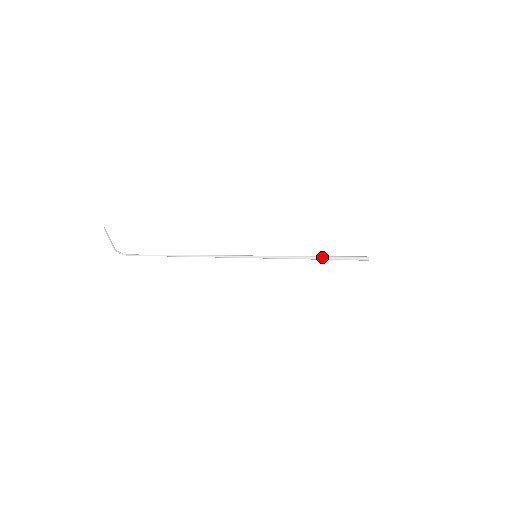
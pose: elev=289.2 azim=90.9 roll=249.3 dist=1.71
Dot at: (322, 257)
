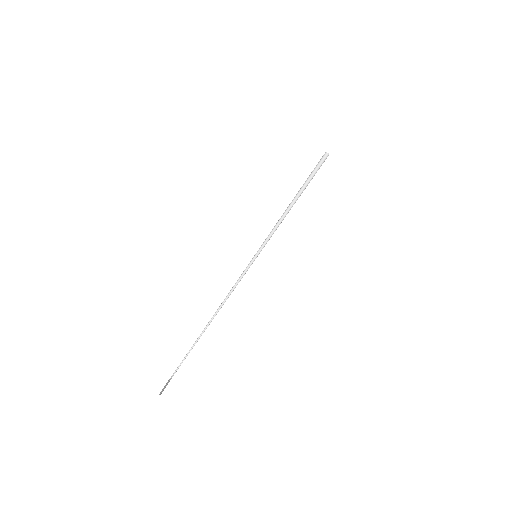
Dot at: (298, 197)
